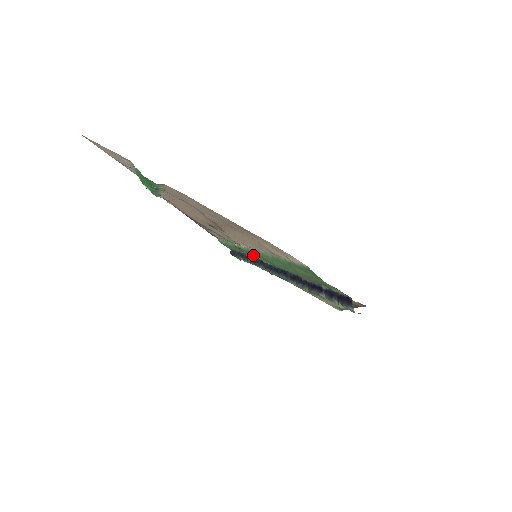
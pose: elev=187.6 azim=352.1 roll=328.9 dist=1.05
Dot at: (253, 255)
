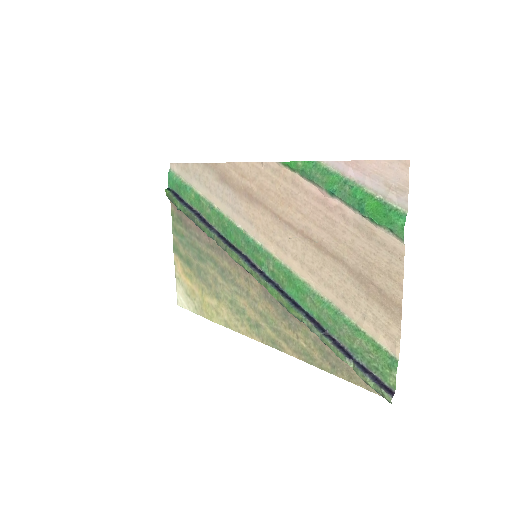
Dot at: (263, 257)
